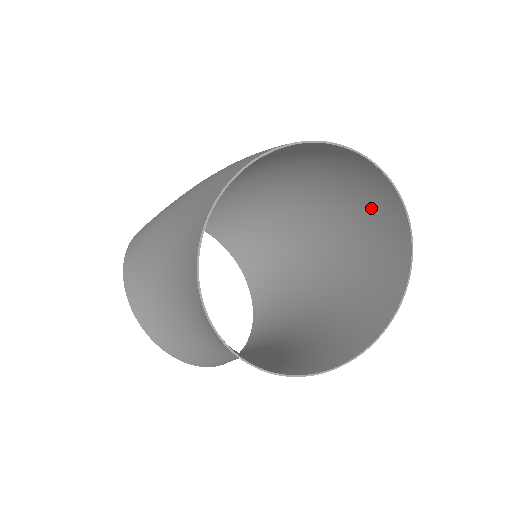
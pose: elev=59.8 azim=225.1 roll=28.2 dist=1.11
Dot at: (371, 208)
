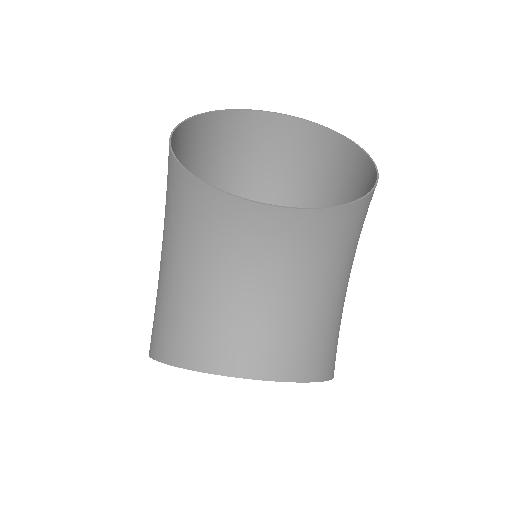
Dot at: (297, 160)
